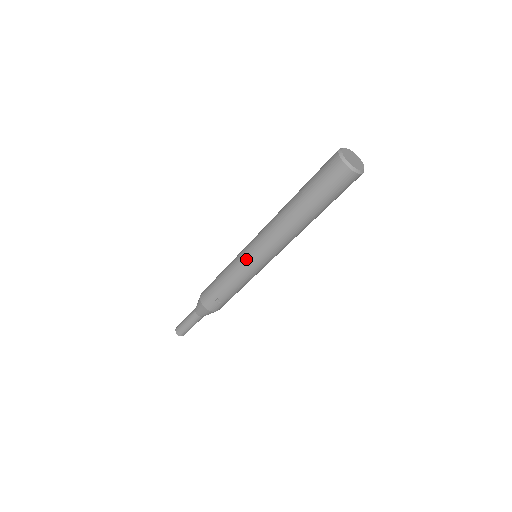
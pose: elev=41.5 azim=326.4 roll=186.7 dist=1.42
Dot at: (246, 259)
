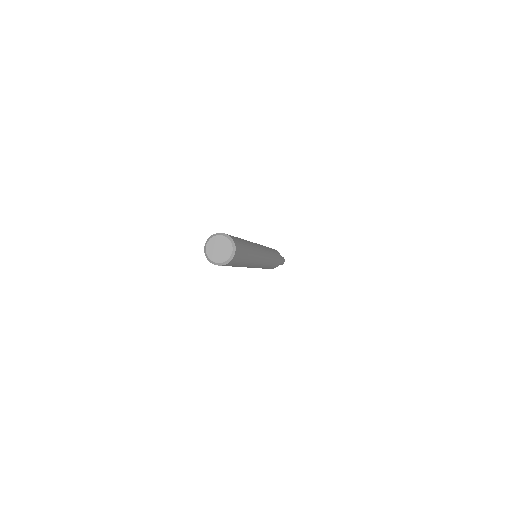
Dot at: occluded
